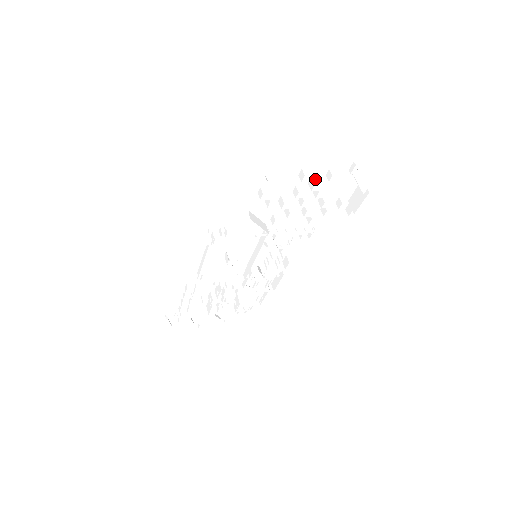
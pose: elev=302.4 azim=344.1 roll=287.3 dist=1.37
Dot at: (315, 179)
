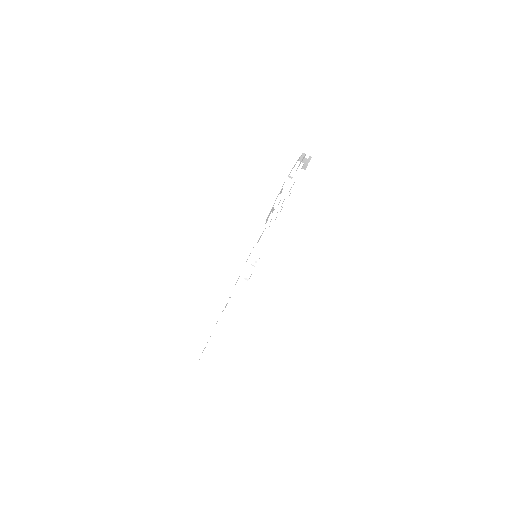
Dot at: occluded
